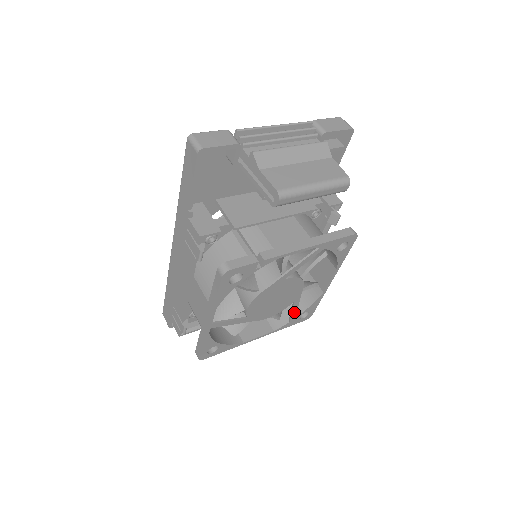
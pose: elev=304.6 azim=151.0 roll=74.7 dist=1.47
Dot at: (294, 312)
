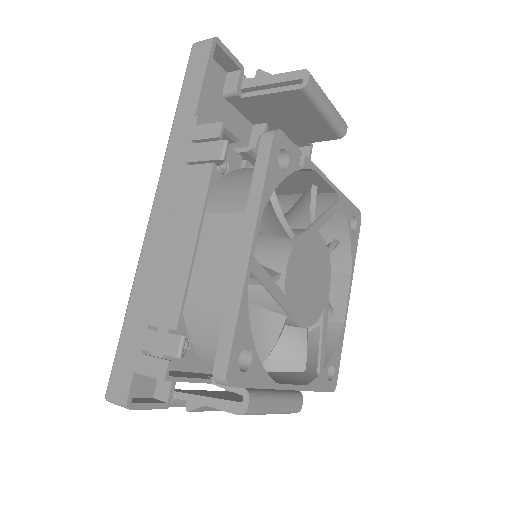
Dot at: (323, 347)
